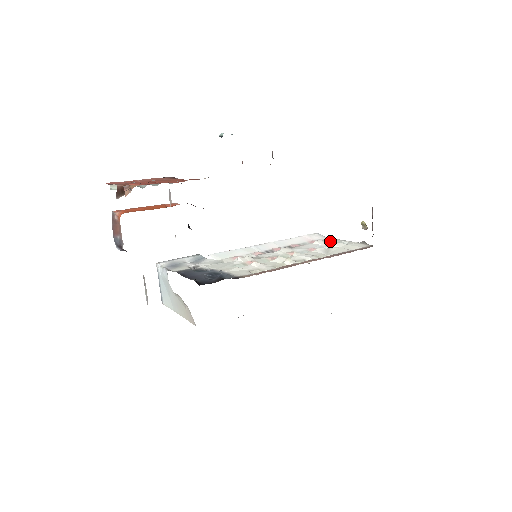
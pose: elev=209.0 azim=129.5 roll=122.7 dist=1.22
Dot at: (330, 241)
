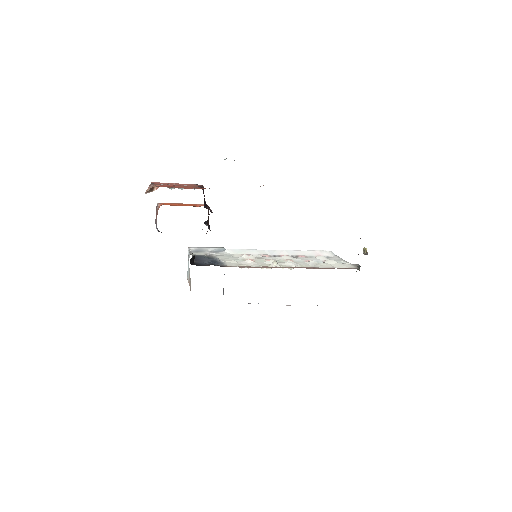
Dot at: (333, 259)
